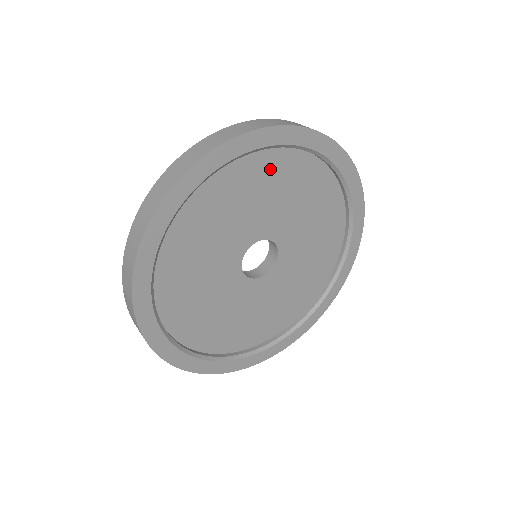
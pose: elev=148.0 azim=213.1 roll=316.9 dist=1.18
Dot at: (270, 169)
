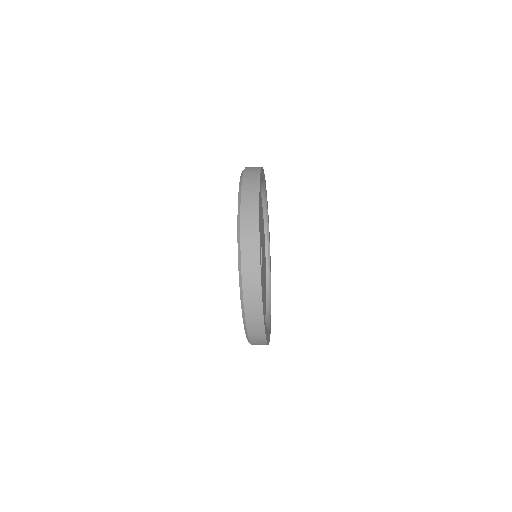
Dot at: occluded
